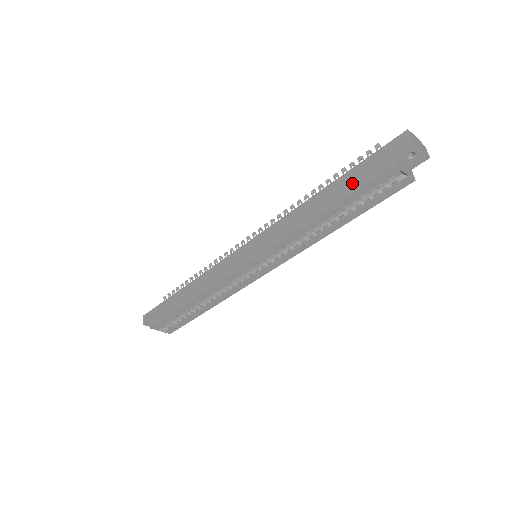
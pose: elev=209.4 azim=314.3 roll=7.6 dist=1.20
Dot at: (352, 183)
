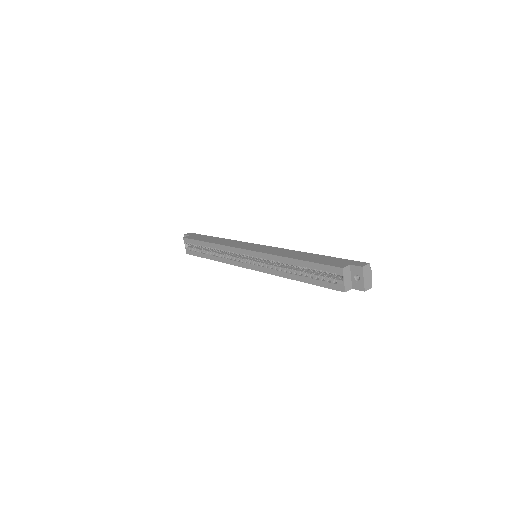
Dot at: (321, 260)
